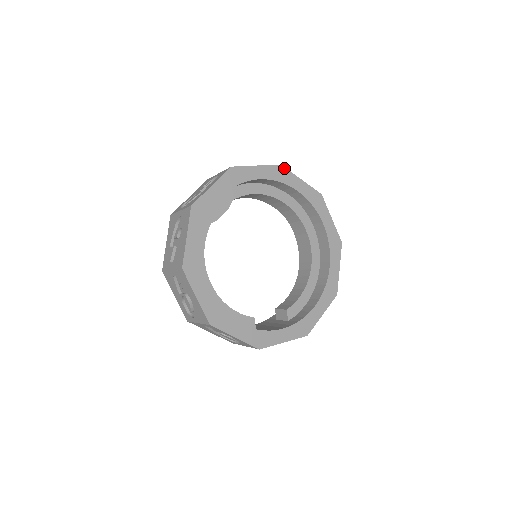
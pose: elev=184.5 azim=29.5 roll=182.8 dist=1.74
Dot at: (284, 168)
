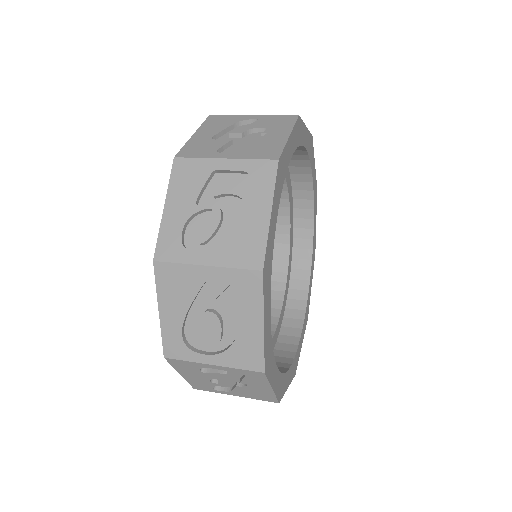
Dot at: occluded
